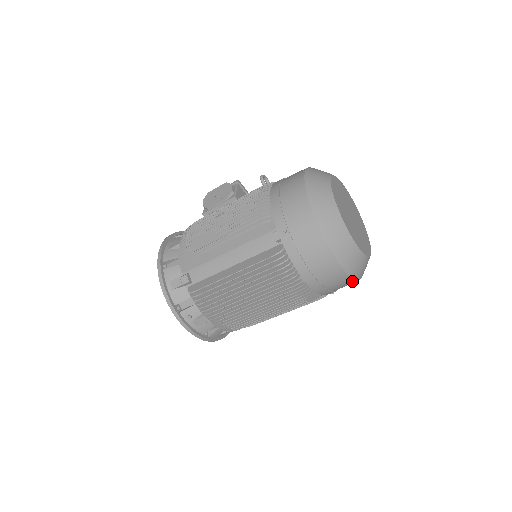
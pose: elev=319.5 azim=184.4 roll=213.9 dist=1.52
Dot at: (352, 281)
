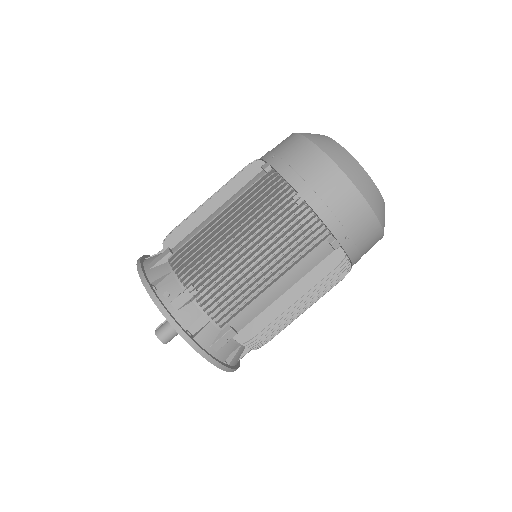
Dot at: (364, 206)
